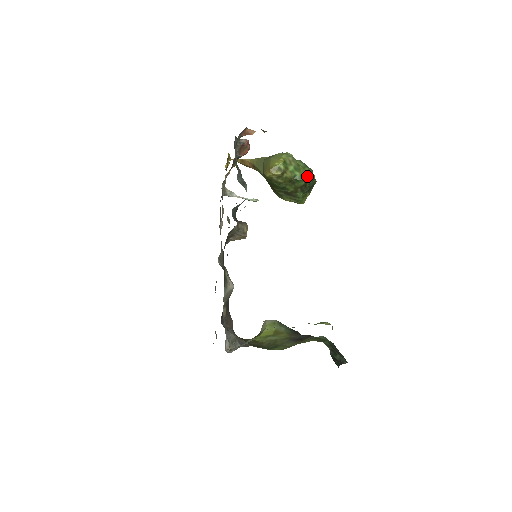
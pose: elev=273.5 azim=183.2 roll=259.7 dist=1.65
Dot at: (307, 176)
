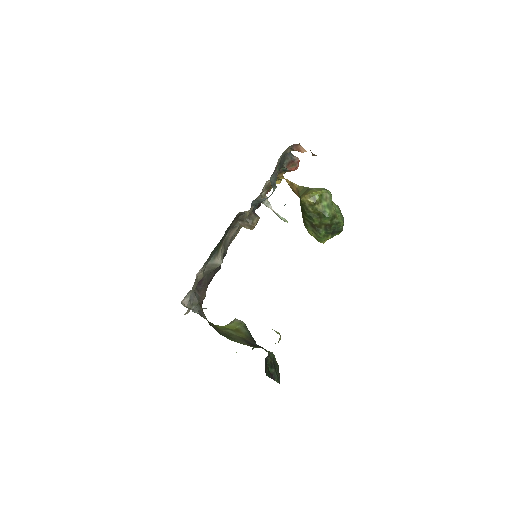
Dot at: (335, 218)
